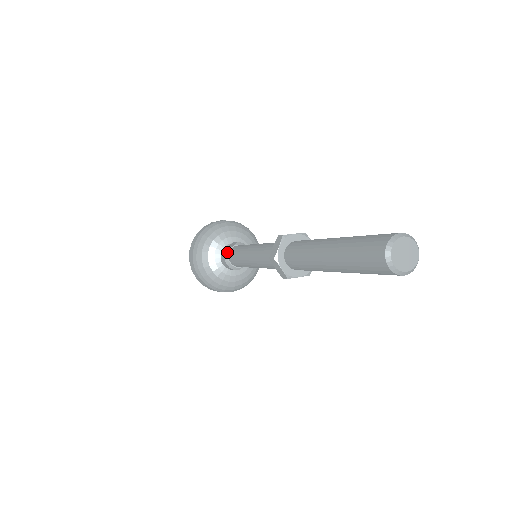
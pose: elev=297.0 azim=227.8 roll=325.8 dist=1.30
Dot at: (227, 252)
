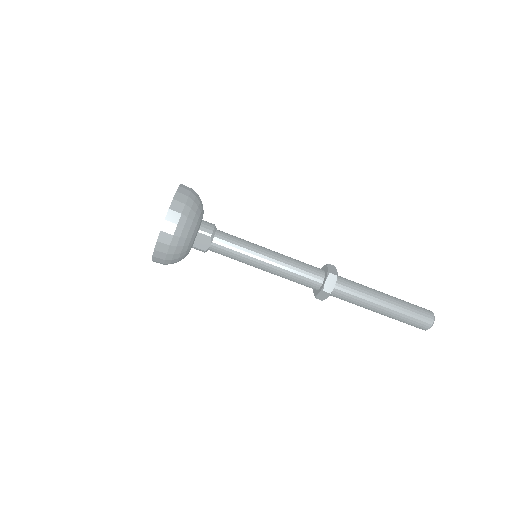
Dot at: occluded
